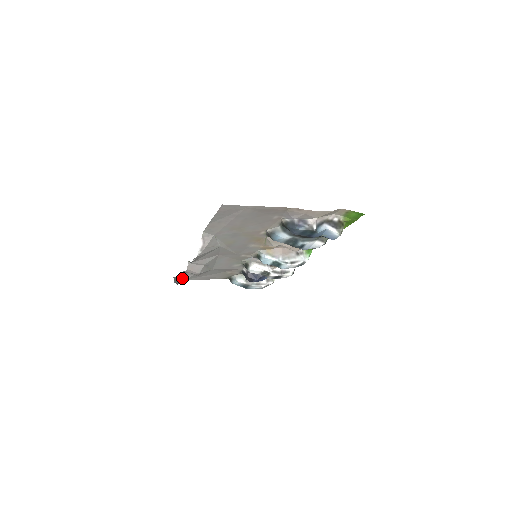
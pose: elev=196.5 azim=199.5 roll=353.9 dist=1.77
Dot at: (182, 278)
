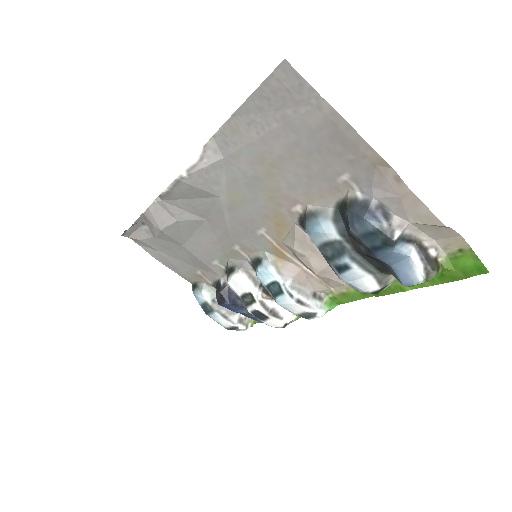
Dot at: (135, 232)
